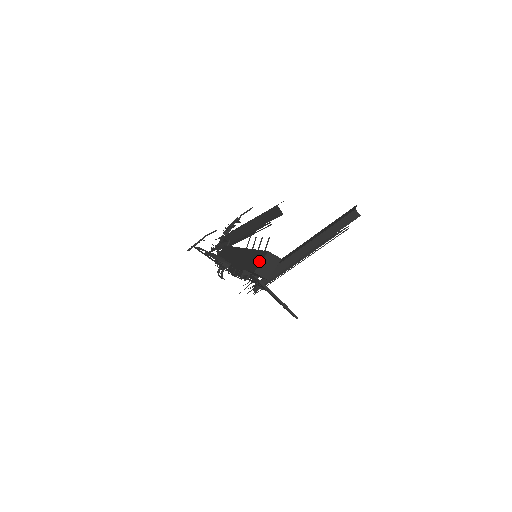
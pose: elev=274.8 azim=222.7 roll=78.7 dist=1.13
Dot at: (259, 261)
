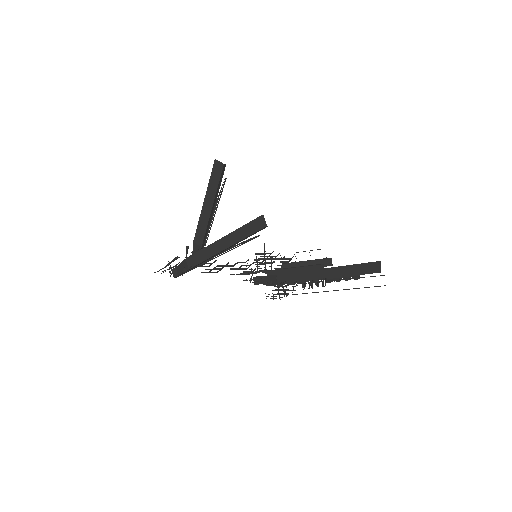
Dot at: (378, 267)
